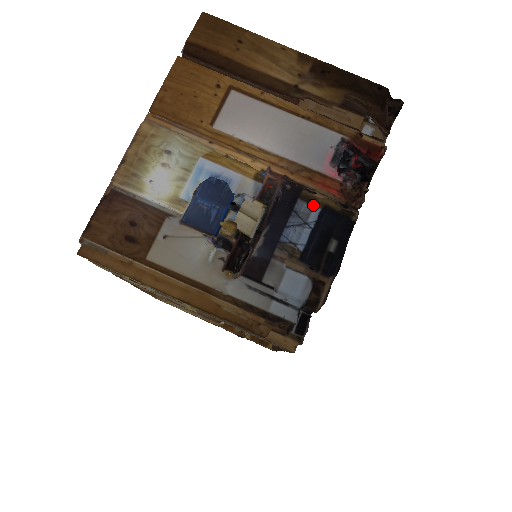
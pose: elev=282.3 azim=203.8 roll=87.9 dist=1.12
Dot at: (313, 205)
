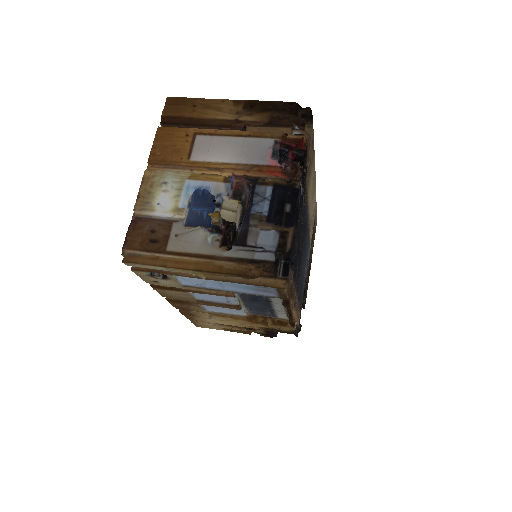
Dot at: (266, 186)
